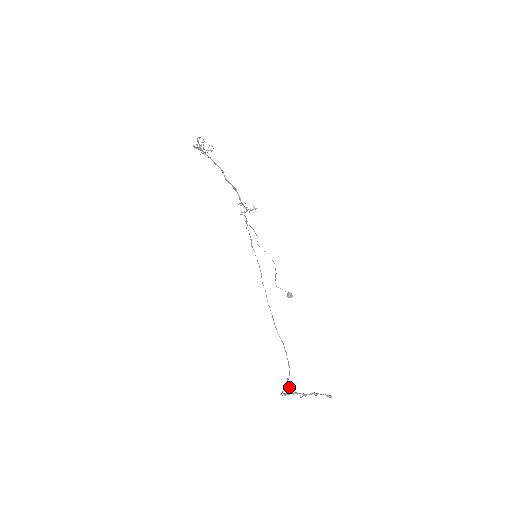
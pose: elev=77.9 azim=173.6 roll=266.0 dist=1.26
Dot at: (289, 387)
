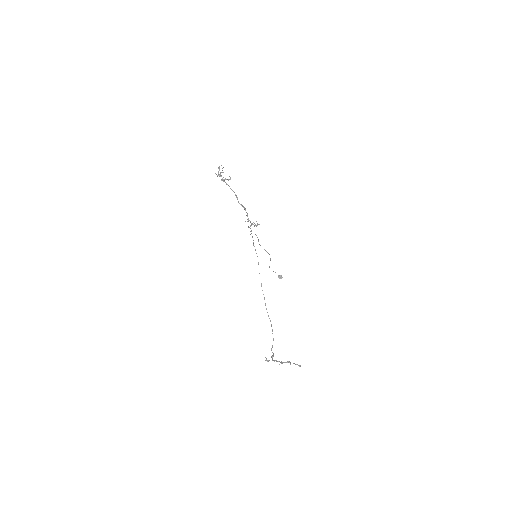
Dot at: (272, 356)
